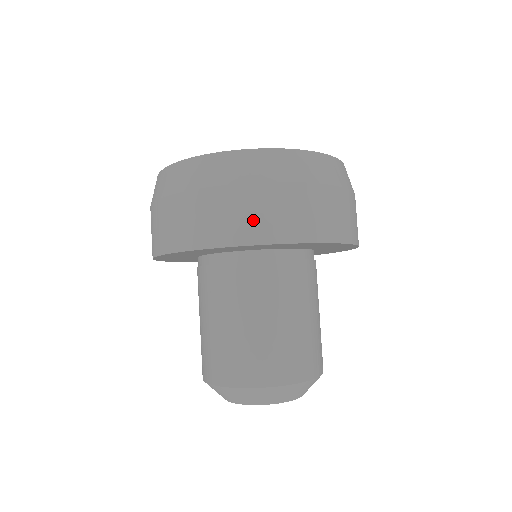
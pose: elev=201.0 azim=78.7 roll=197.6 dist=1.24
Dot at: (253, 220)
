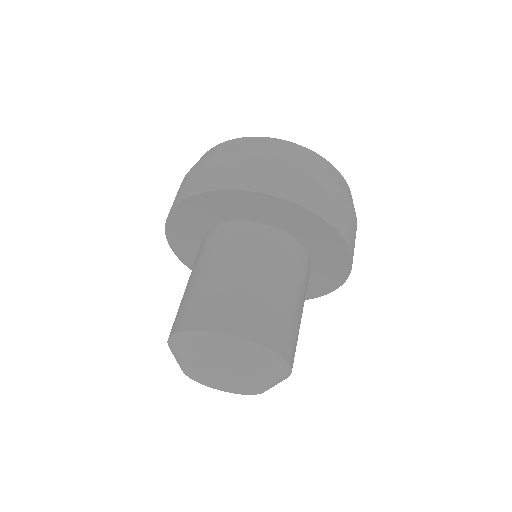
Dot at: (309, 192)
